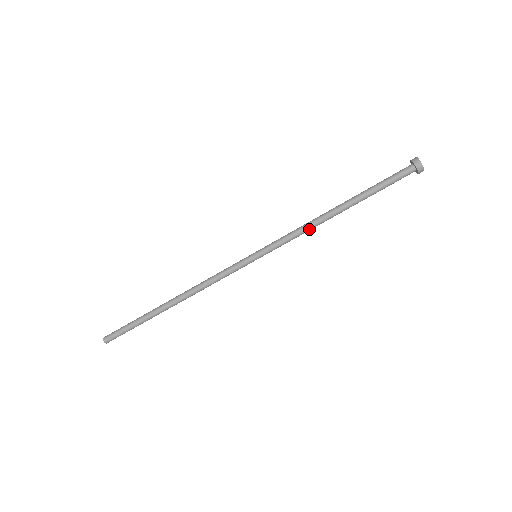
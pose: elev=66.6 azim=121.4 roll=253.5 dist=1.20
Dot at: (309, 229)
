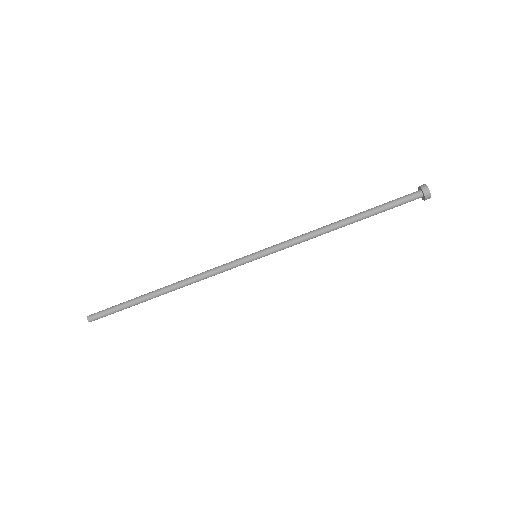
Dot at: (312, 236)
